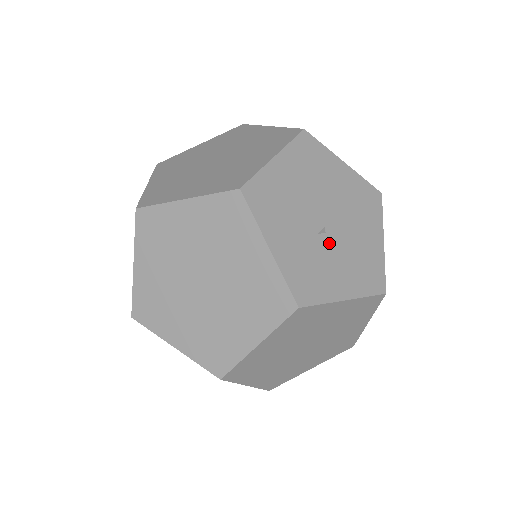
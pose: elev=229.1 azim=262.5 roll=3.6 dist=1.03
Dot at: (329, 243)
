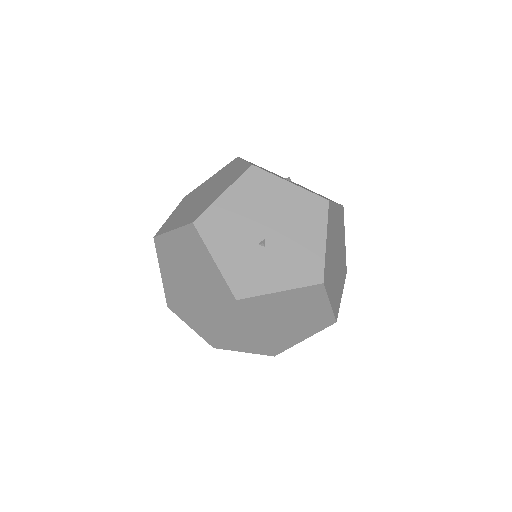
Dot at: (268, 250)
